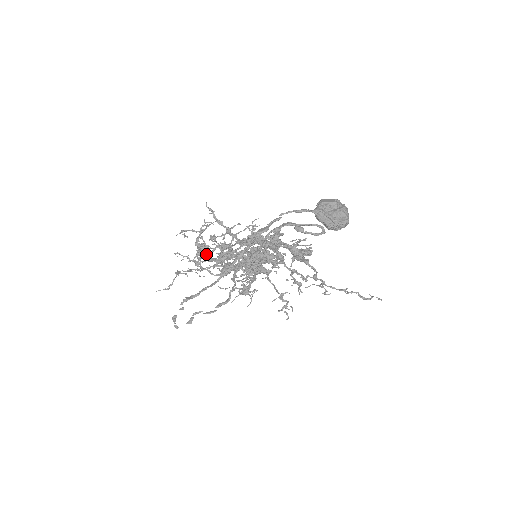
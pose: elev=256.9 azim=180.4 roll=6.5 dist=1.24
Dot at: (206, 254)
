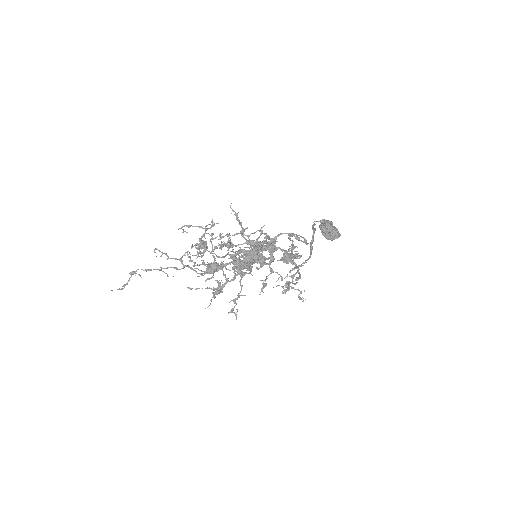
Dot at: occluded
